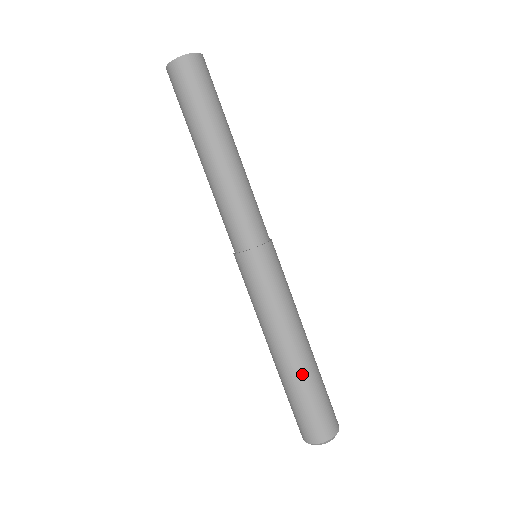
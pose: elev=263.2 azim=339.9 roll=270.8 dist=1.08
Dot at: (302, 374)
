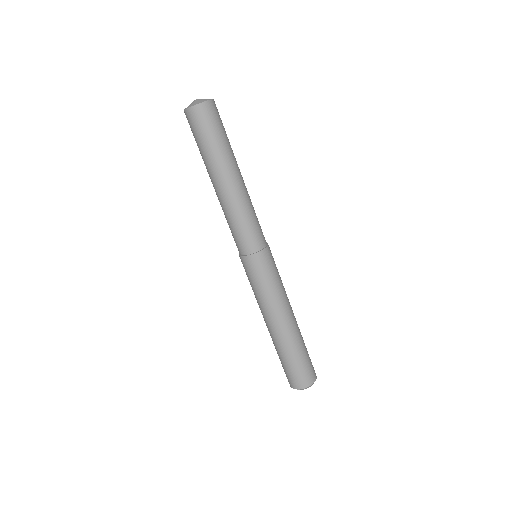
Dot at: (298, 337)
